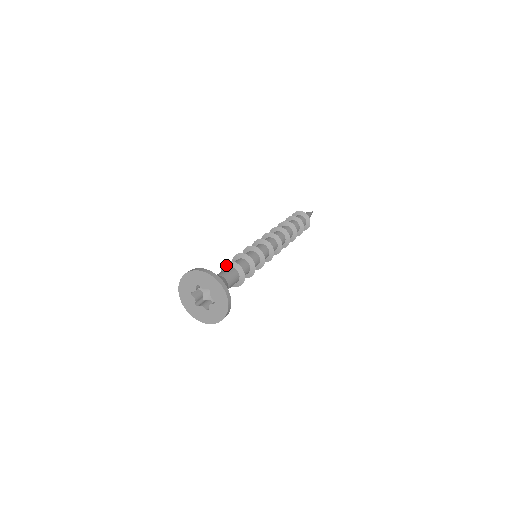
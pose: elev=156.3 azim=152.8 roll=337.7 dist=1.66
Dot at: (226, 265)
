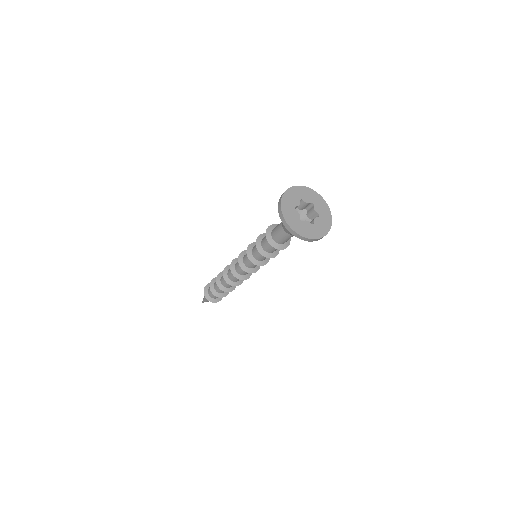
Dot at: occluded
